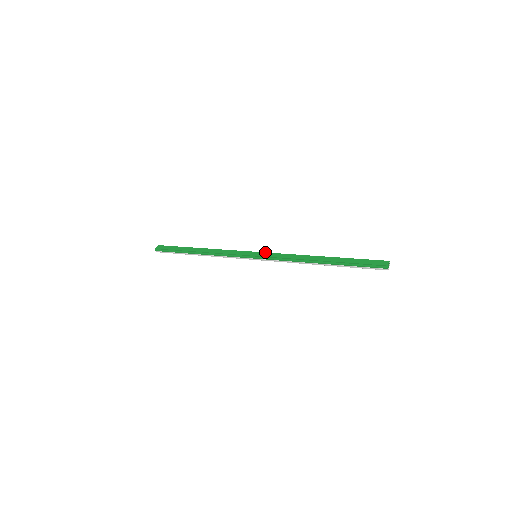
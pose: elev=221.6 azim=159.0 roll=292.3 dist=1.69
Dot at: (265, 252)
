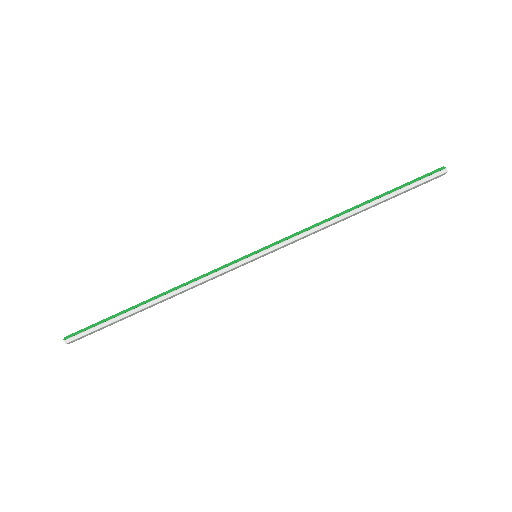
Dot at: occluded
